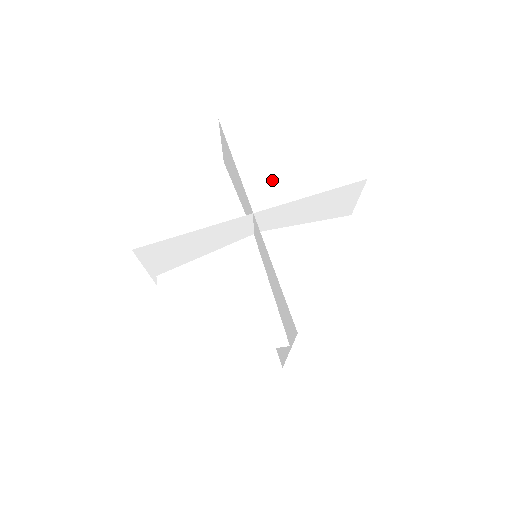
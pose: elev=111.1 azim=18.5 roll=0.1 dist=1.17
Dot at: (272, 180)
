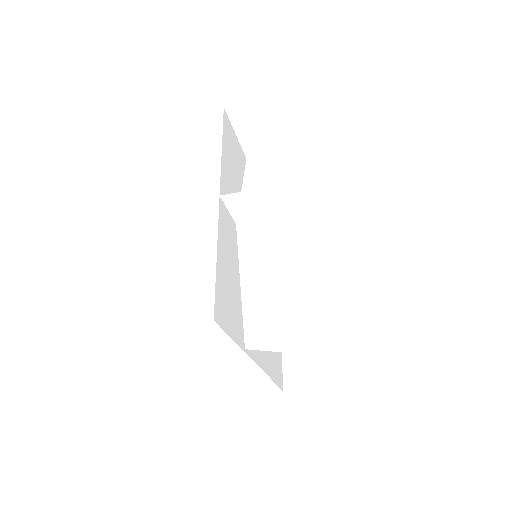
Dot at: (282, 177)
